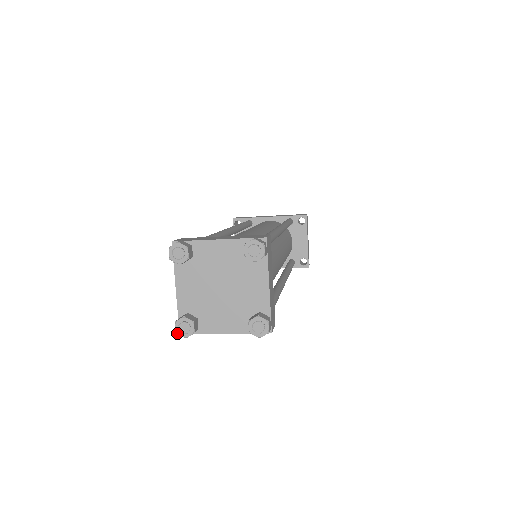
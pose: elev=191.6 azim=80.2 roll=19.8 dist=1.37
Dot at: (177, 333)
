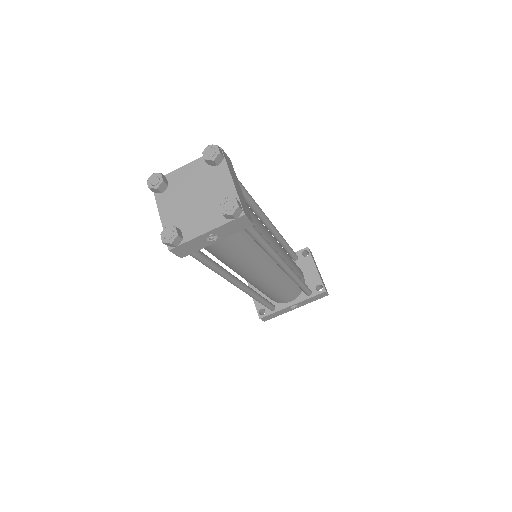
Dot at: (163, 242)
